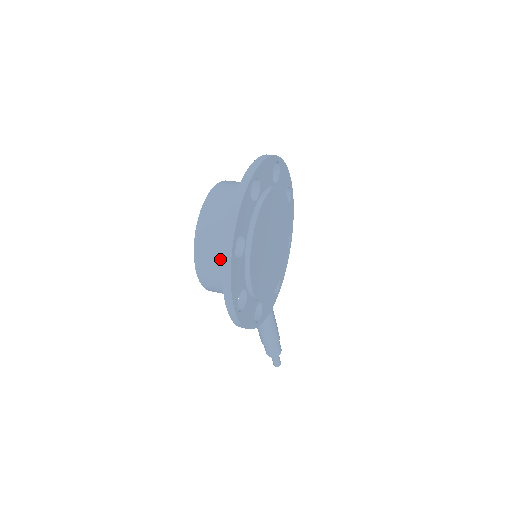
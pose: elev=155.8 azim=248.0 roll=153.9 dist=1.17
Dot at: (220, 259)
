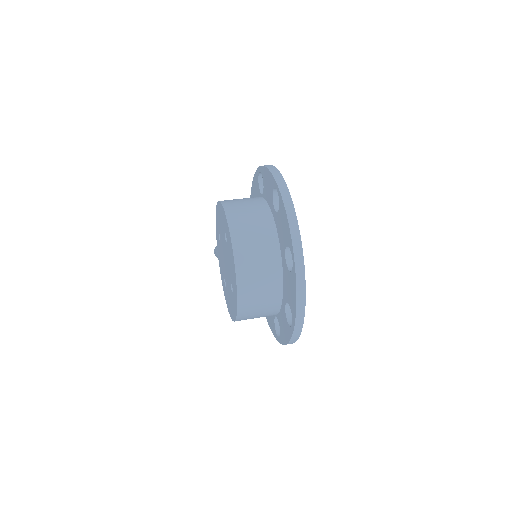
Dot at: (265, 314)
